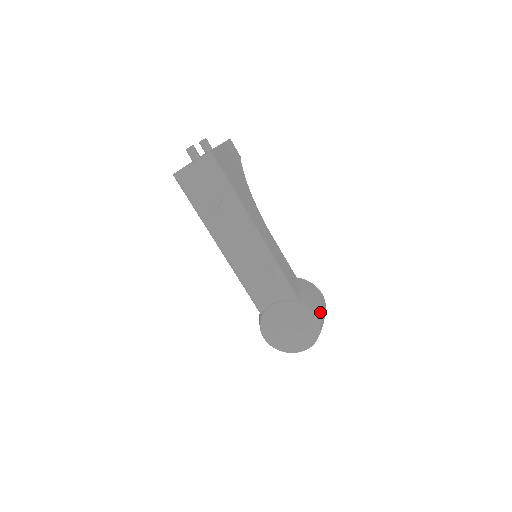
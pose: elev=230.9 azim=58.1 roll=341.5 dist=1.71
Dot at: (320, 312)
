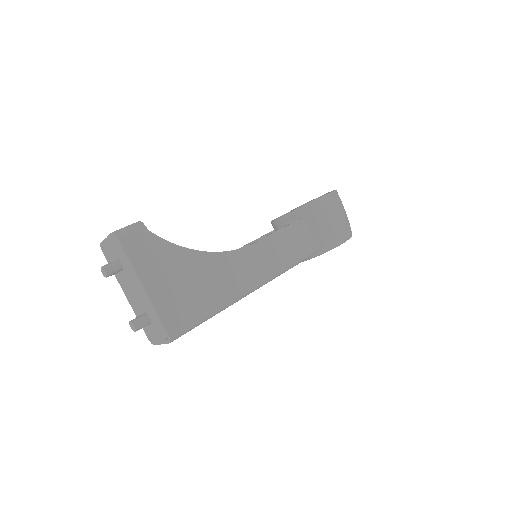
Dot at: (343, 227)
